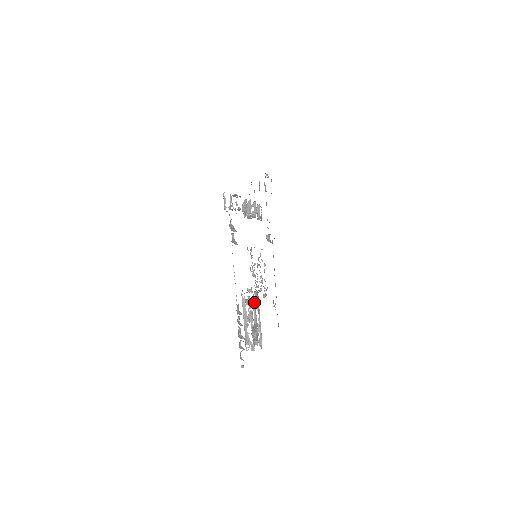
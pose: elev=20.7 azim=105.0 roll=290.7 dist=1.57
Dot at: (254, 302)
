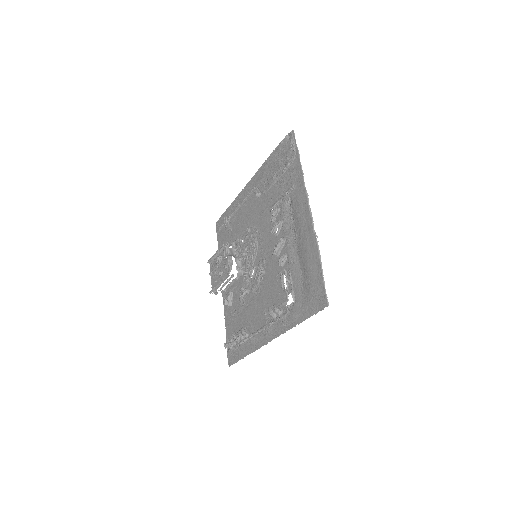
Dot at: occluded
